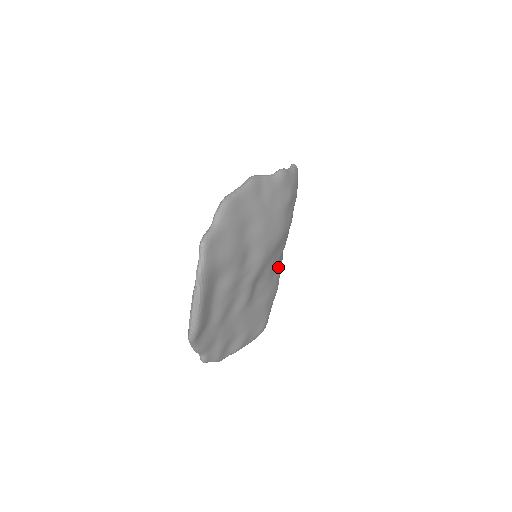
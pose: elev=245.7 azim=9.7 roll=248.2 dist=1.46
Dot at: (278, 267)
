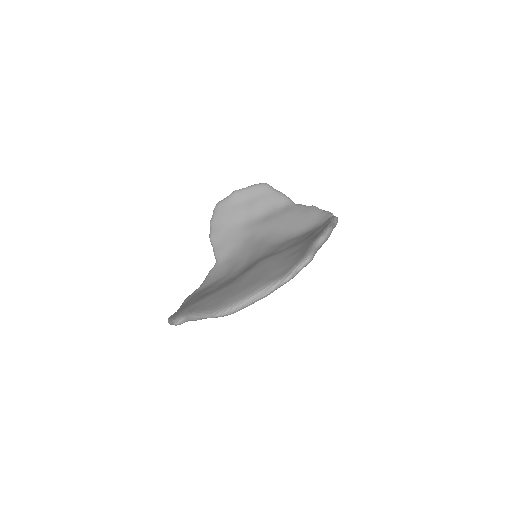
Dot at: occluded
